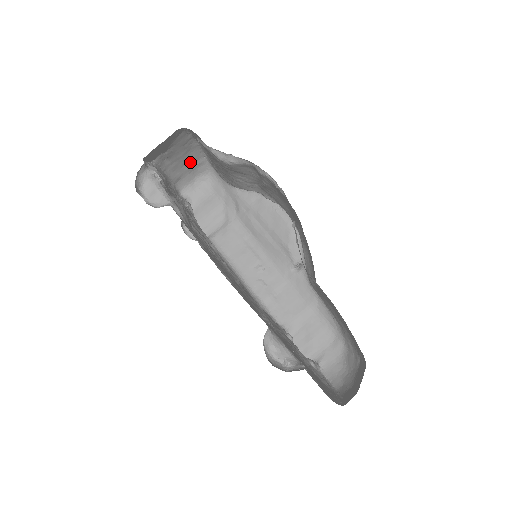
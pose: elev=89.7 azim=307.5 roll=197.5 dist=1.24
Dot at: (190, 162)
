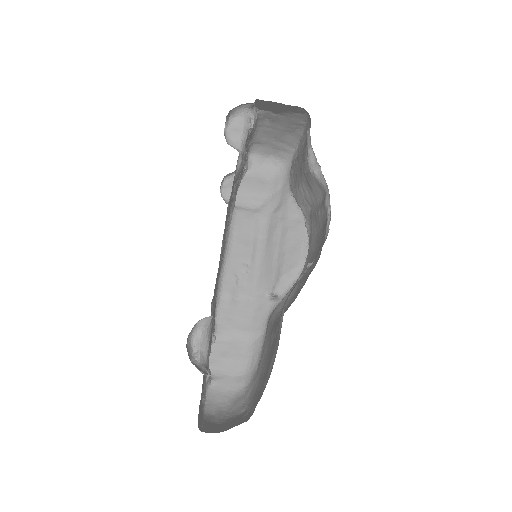
Dot at: (281, 141)
